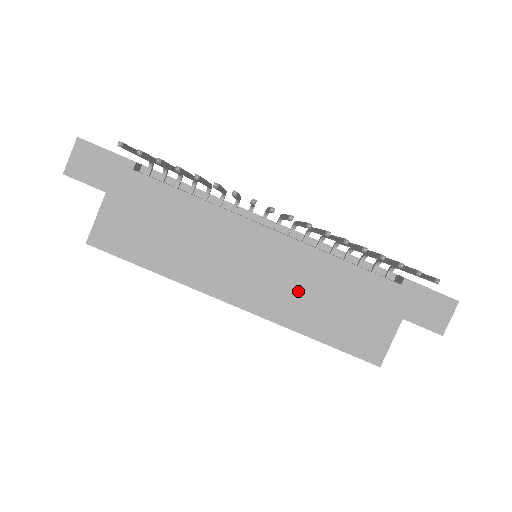
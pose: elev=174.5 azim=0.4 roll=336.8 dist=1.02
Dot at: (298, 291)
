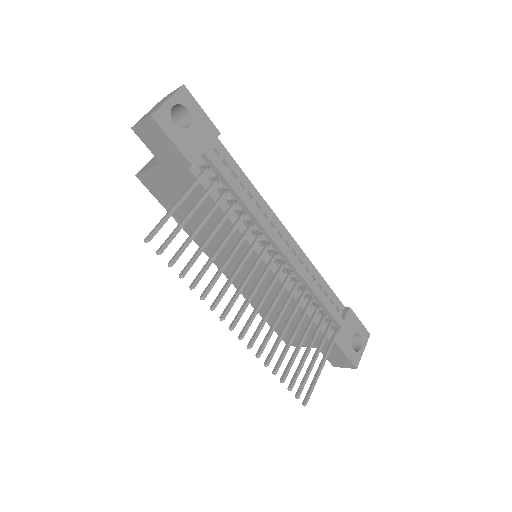
Dot at: occluded
